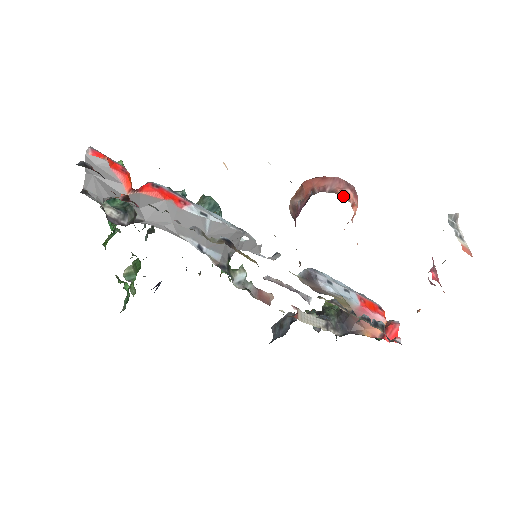
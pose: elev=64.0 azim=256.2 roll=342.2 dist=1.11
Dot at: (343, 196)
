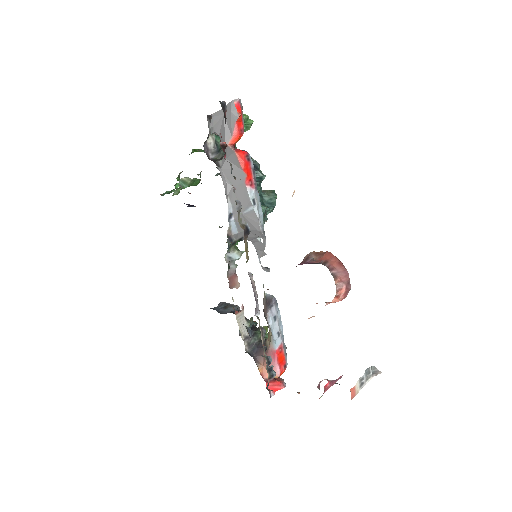
Dot at: (337, 285)
